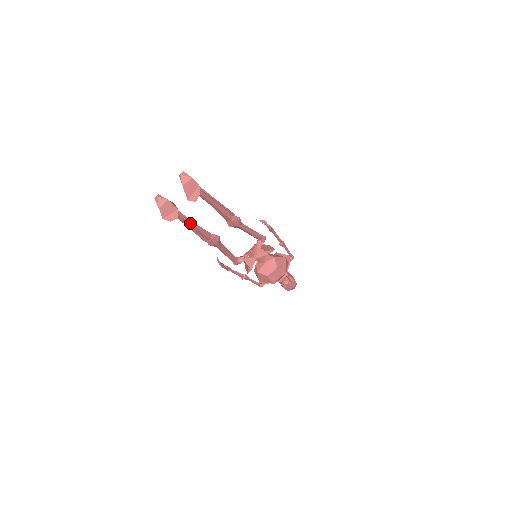
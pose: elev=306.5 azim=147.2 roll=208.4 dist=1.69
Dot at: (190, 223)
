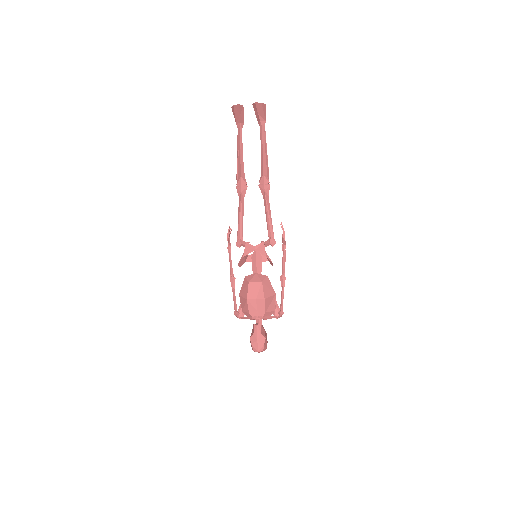
Dot at: (241, 147)
